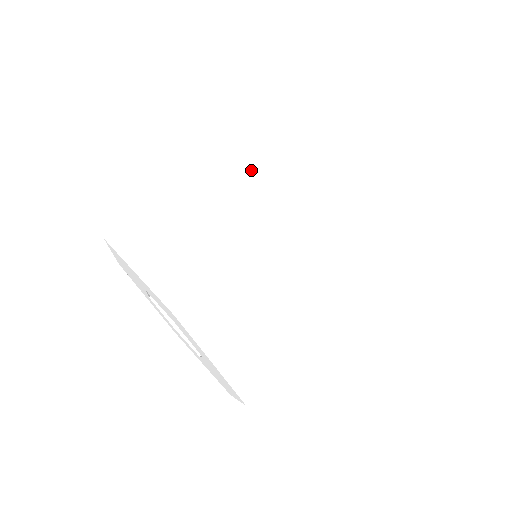
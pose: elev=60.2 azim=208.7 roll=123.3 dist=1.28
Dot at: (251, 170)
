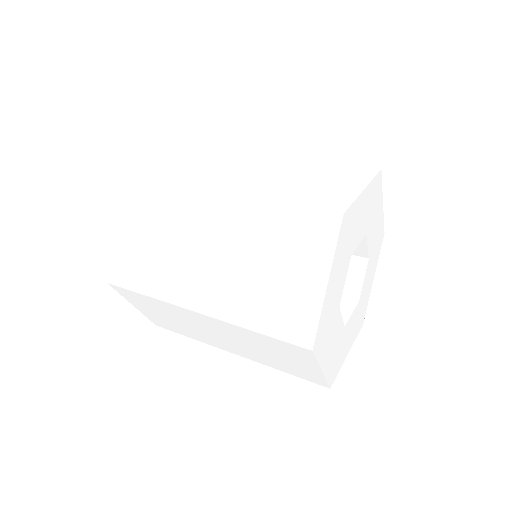
Dot at: (285, 171)
